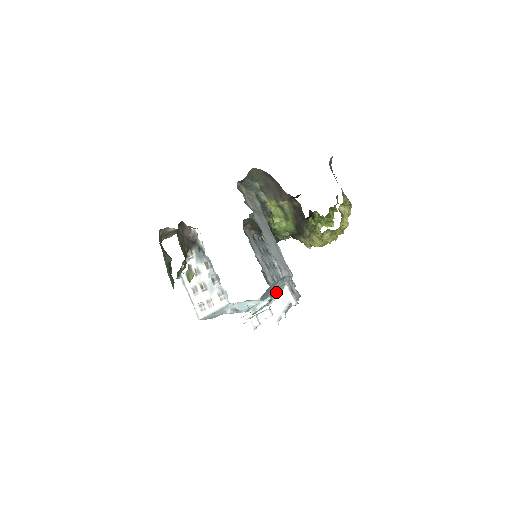
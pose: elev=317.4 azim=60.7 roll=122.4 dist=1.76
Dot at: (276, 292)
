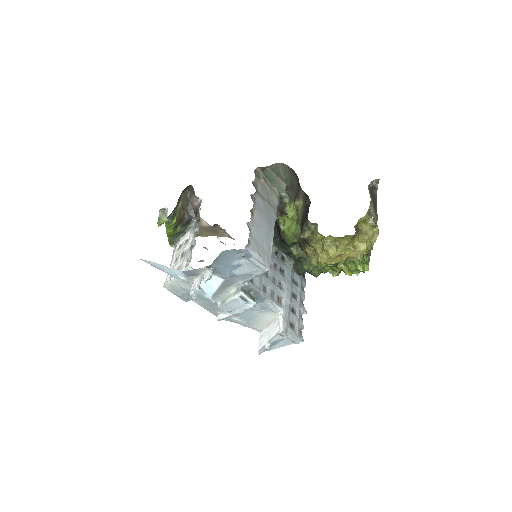
Dot at: (267, 310)
